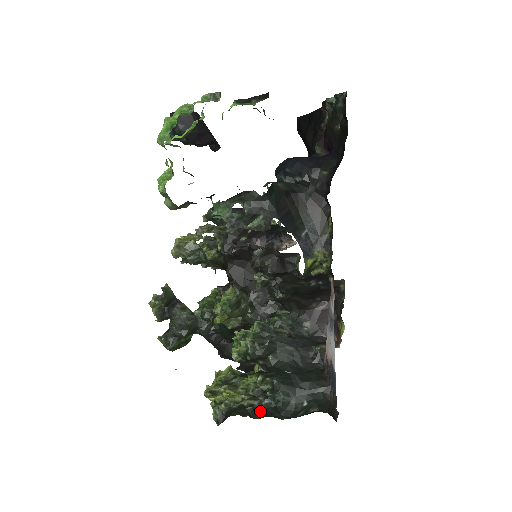
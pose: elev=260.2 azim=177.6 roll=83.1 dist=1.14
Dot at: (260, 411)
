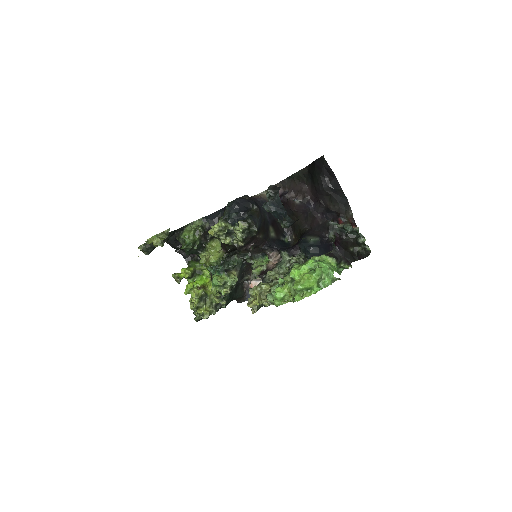
Dot at: occluded
